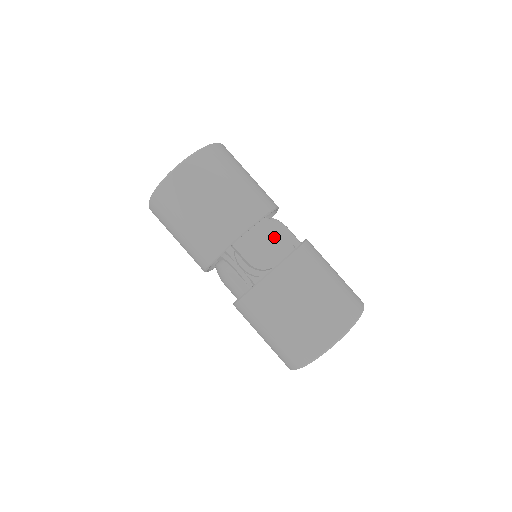
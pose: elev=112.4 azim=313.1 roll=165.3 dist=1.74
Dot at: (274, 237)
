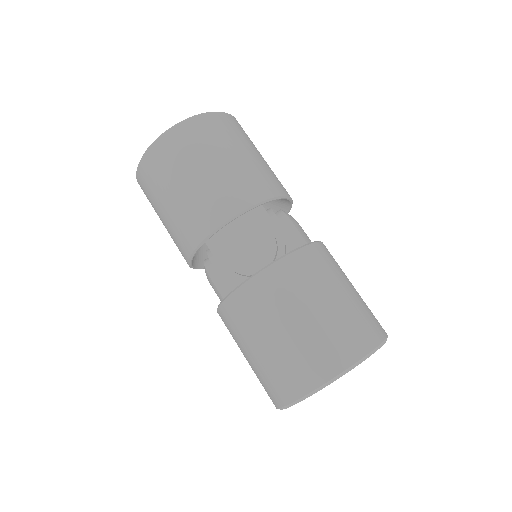
Dot at: (264, 235)
